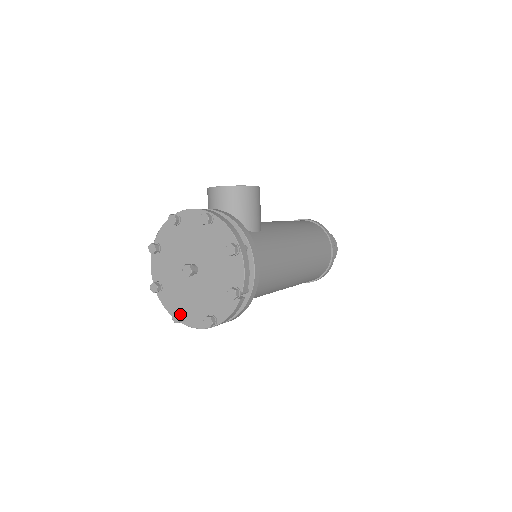
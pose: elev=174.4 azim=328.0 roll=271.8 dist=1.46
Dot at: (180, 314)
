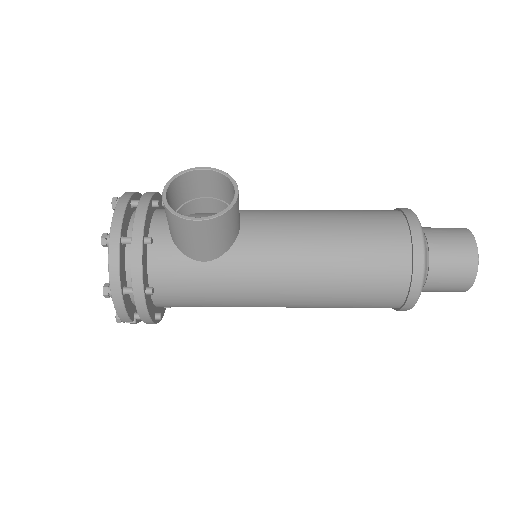
Dot at: occluded
